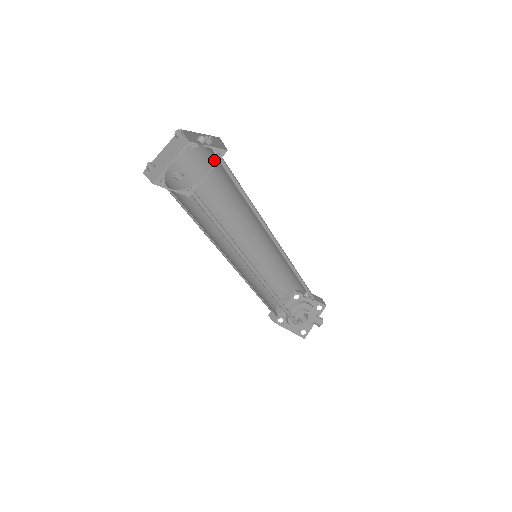
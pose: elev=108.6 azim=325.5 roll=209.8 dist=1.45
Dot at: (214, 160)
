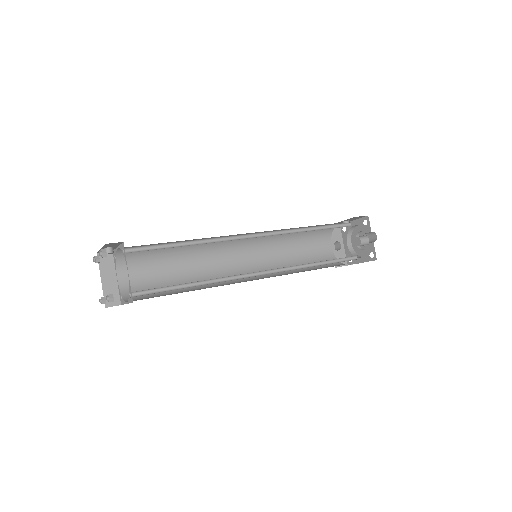
Dot at: occluded
